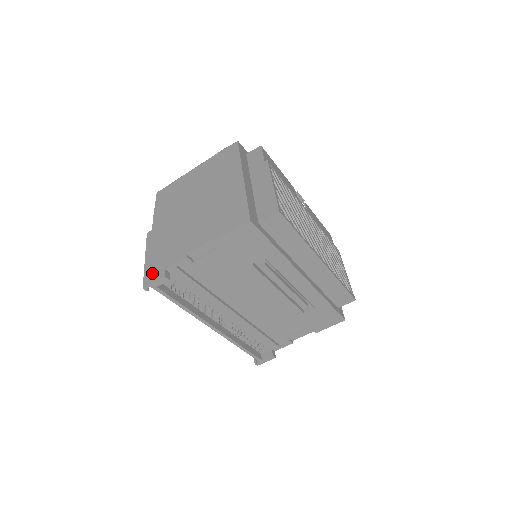
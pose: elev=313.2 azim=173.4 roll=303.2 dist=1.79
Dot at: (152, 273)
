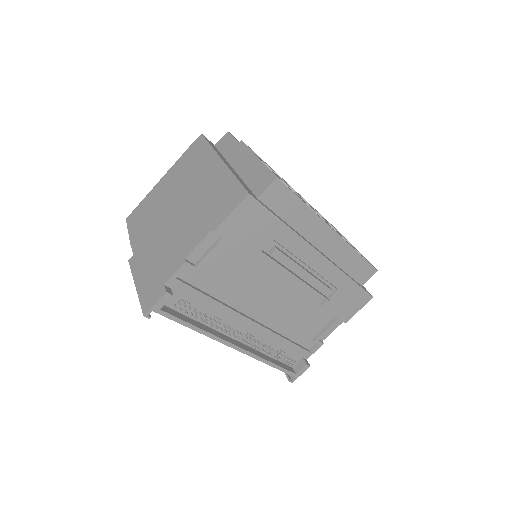
Dot at: (149, 295)
